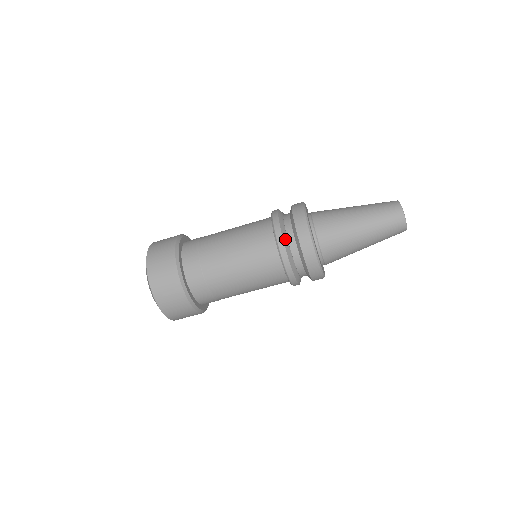
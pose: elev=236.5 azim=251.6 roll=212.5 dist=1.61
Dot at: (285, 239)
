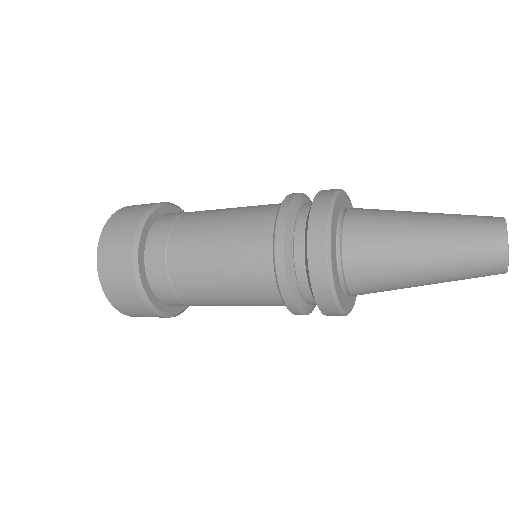
Dot at: (312, 309)
